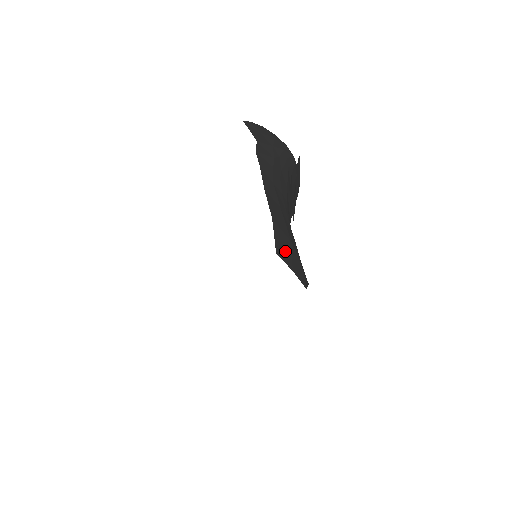
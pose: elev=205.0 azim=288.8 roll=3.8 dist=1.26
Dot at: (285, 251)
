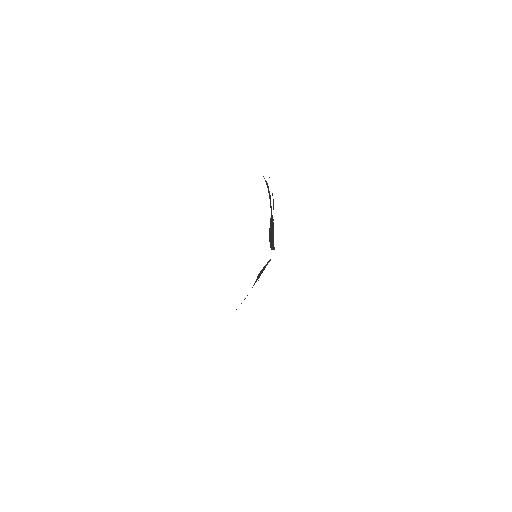
Dot at: occluded
